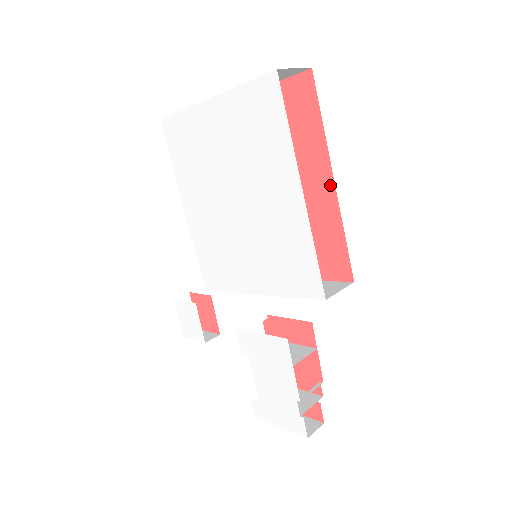
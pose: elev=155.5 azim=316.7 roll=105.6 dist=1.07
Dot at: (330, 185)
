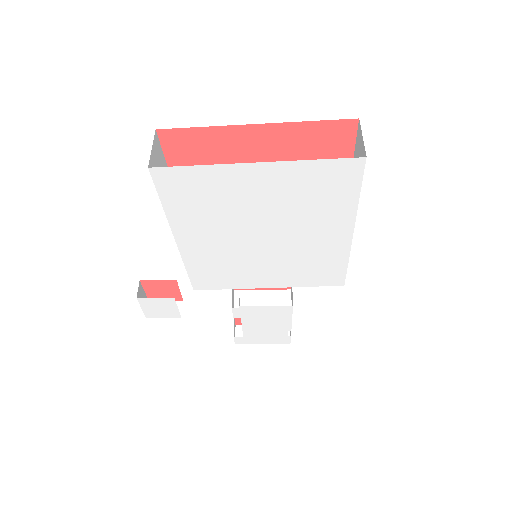
Dot at: occluded
